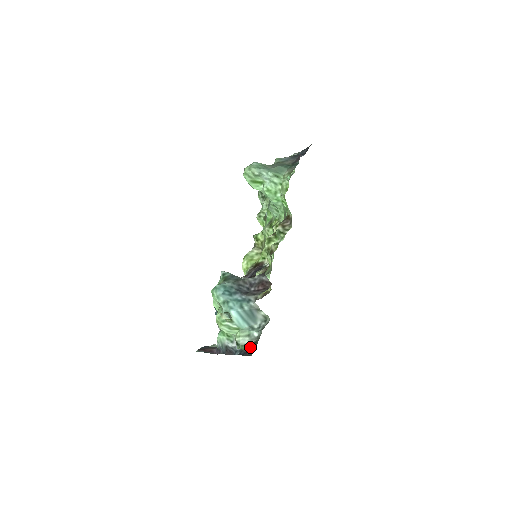
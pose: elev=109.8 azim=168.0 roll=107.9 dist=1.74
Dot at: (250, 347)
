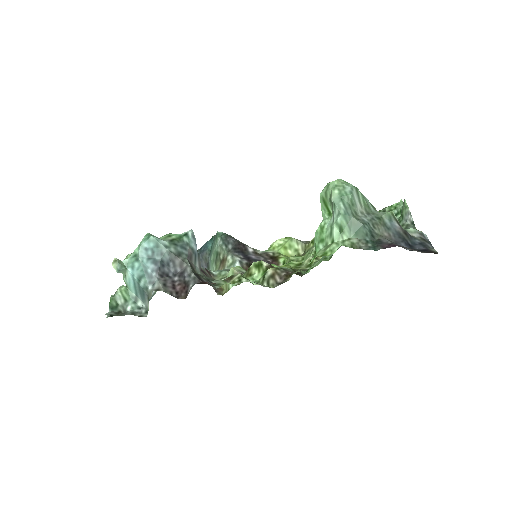
Dot at: (113, 309)
